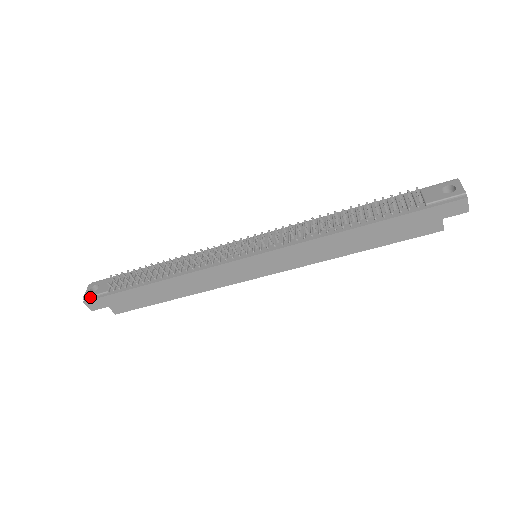
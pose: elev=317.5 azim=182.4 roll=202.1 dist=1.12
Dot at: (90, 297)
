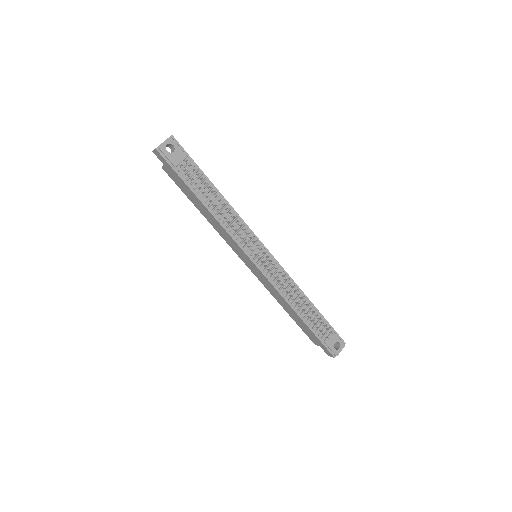
Dot at: (163, 152)
